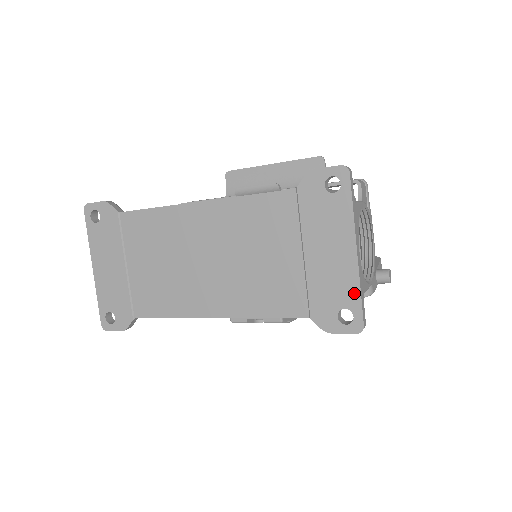
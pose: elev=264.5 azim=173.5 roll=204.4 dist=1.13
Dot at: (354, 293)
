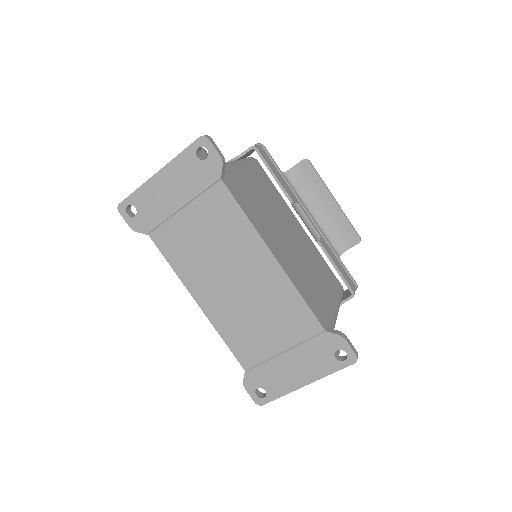
Dot at: (279, 393)
